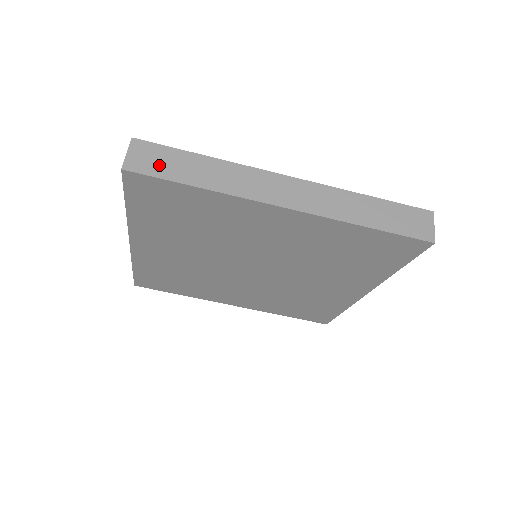
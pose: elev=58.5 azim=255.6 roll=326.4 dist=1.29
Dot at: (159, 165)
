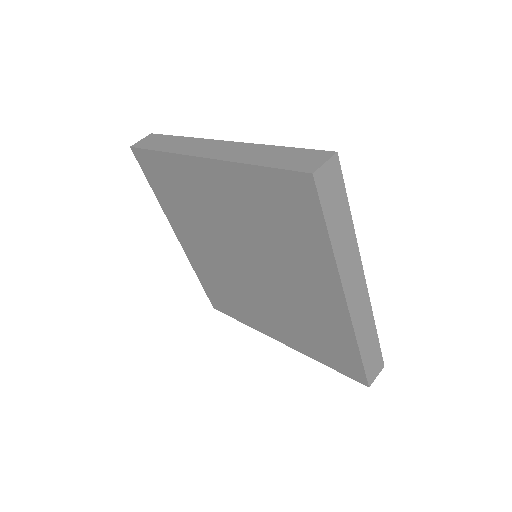
Dot at: (330, 195)
